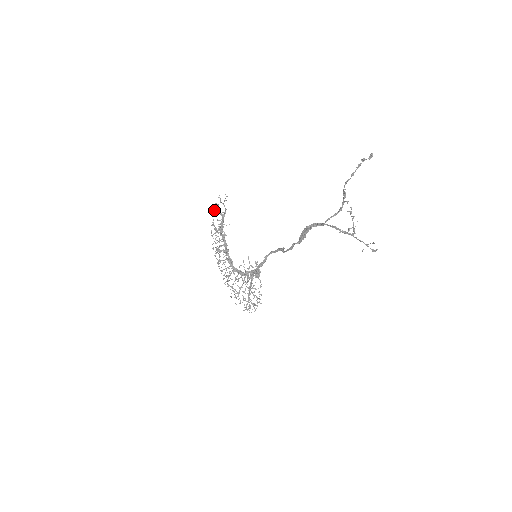
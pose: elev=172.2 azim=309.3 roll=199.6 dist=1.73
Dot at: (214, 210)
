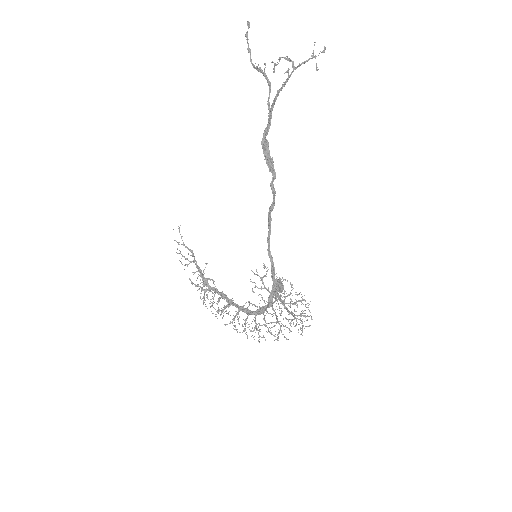
Dot at: occluded
